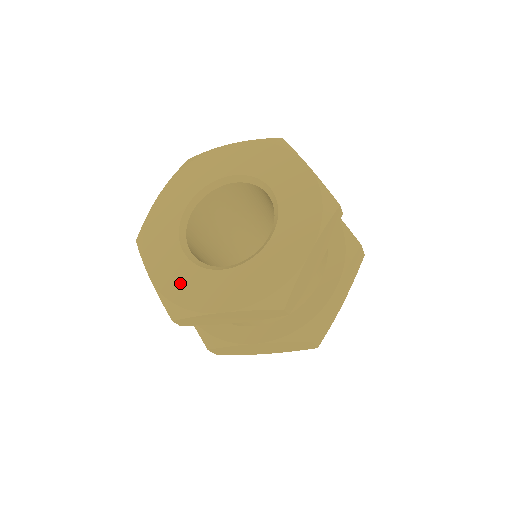
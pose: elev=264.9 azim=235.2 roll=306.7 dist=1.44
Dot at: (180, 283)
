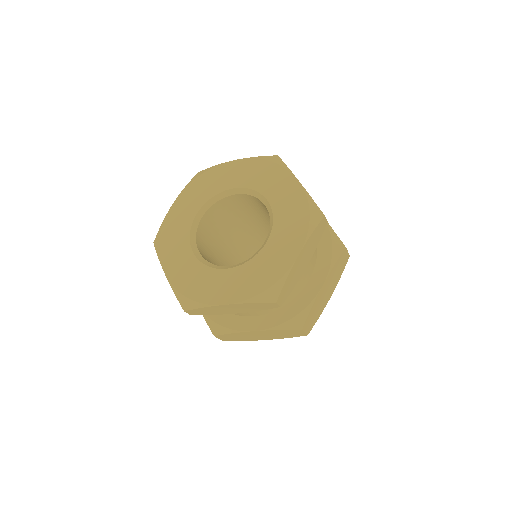
Dot at: (191, 280)
